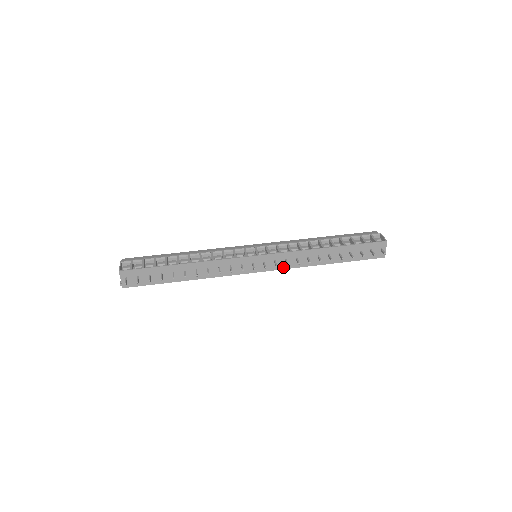
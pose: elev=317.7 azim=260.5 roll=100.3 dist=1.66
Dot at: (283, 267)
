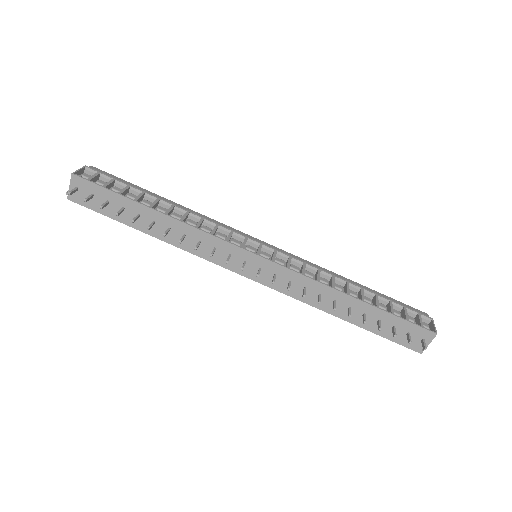
Dot at: (282, 289)
